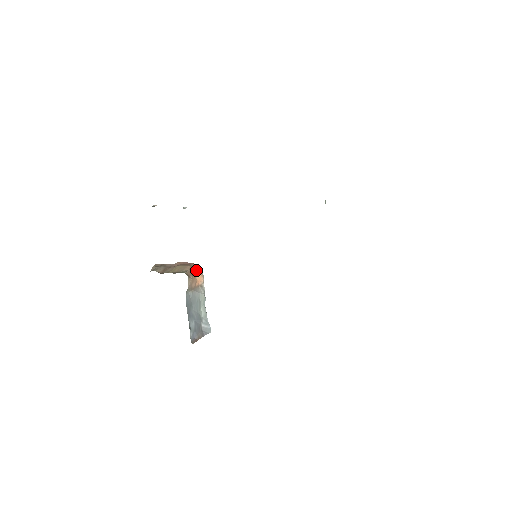
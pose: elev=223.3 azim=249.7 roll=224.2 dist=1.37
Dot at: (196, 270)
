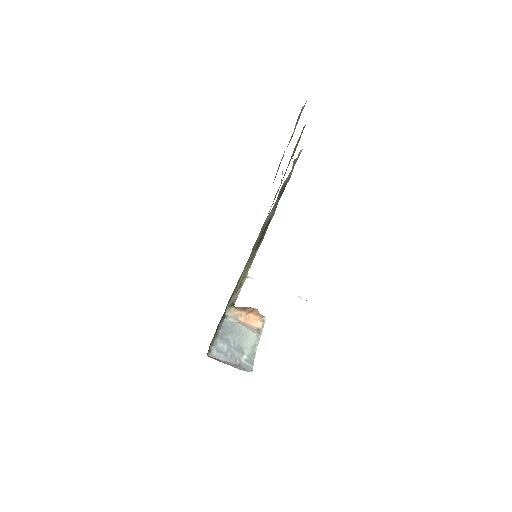
Dot at: (252, 310)
